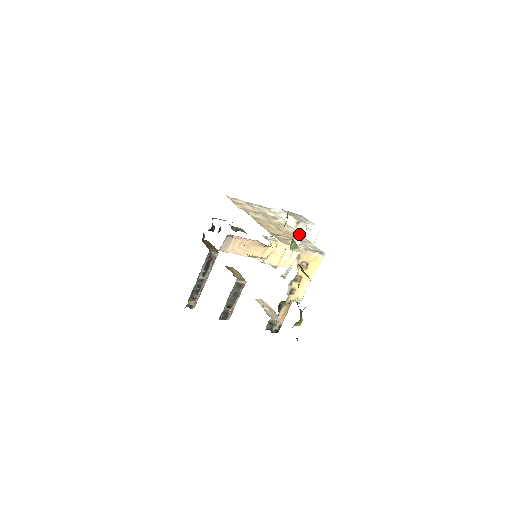
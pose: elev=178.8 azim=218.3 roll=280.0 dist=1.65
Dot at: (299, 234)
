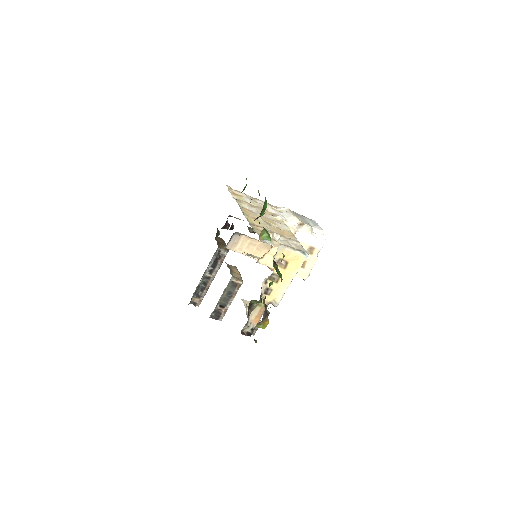
Dot at: (290, 232)
